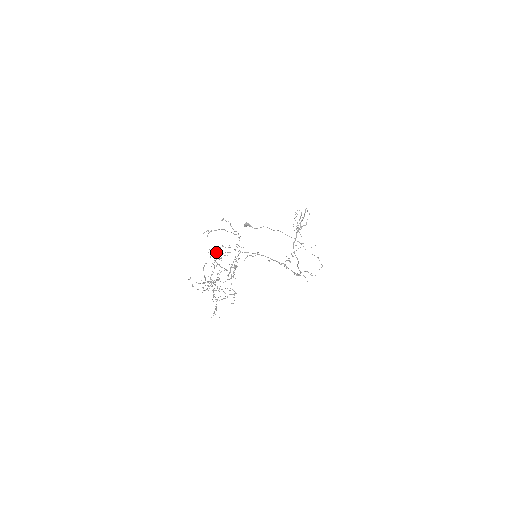
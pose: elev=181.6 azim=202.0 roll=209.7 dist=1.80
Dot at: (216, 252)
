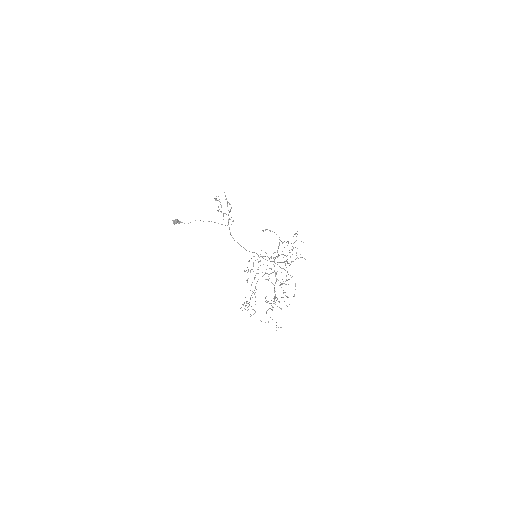
Dot at: occluded
